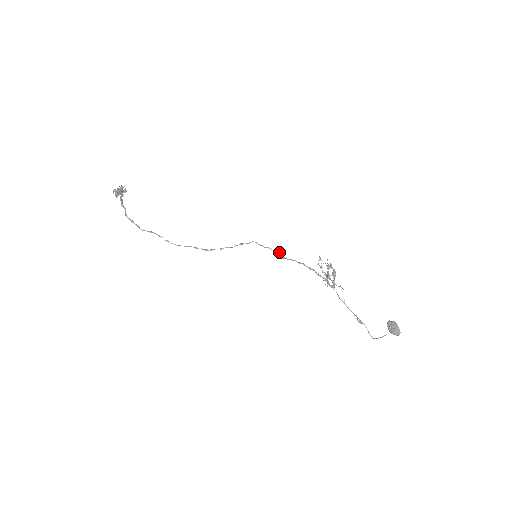
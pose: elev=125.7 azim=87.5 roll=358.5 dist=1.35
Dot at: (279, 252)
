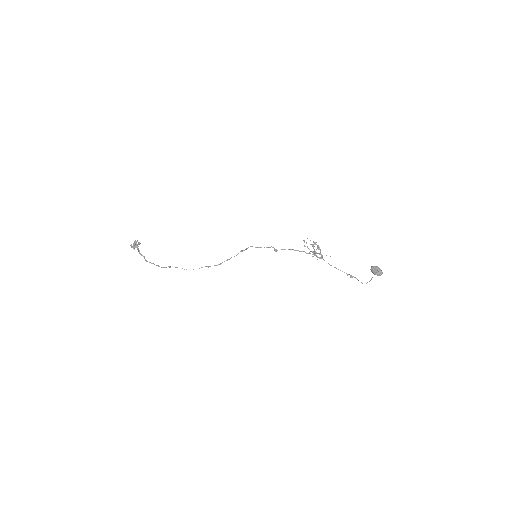
Dot at: (272, 247)
